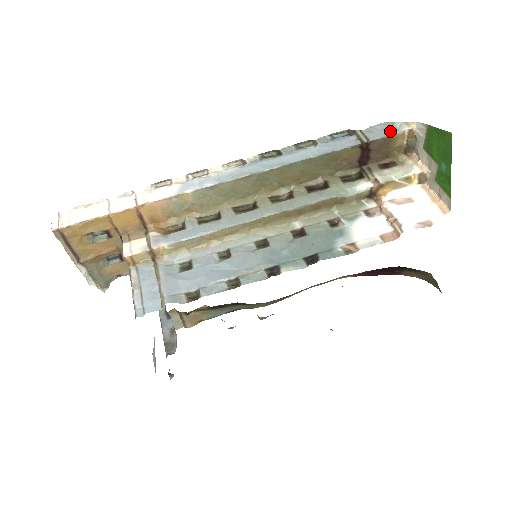
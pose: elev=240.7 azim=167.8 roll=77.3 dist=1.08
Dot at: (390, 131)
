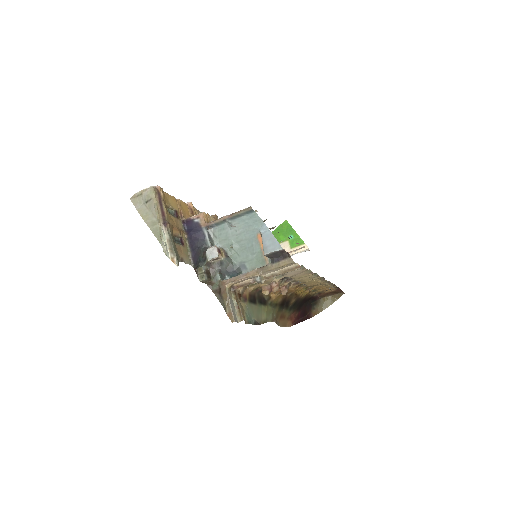
Dot at: occluded
